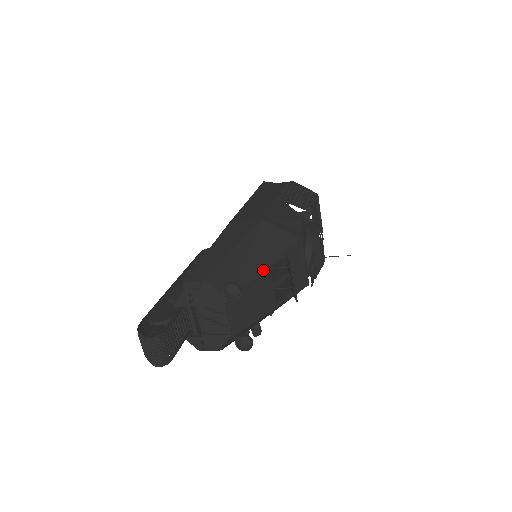
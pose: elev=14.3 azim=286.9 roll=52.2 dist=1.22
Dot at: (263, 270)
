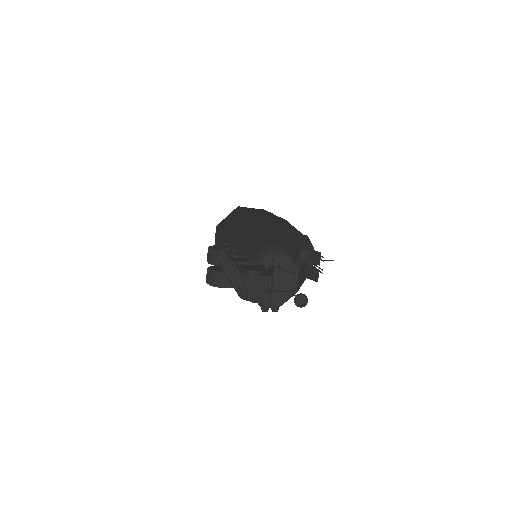
Dot at: occluded
